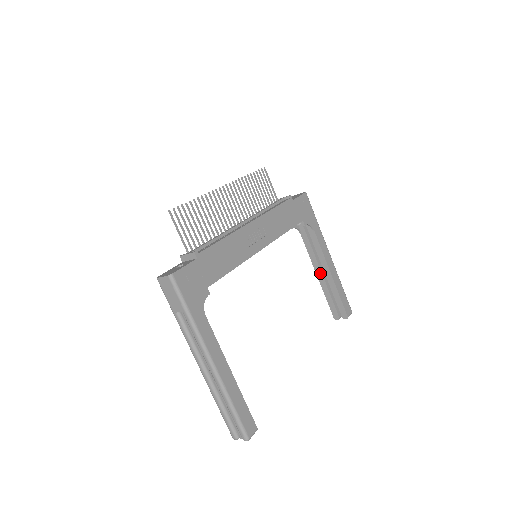
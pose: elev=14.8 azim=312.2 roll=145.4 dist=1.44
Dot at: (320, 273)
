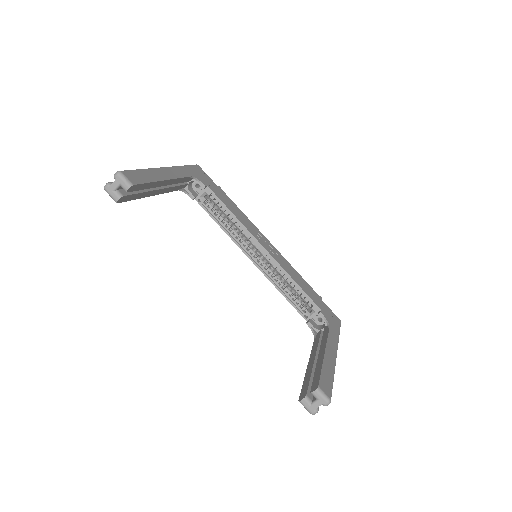
Dot at: (313, 359)
